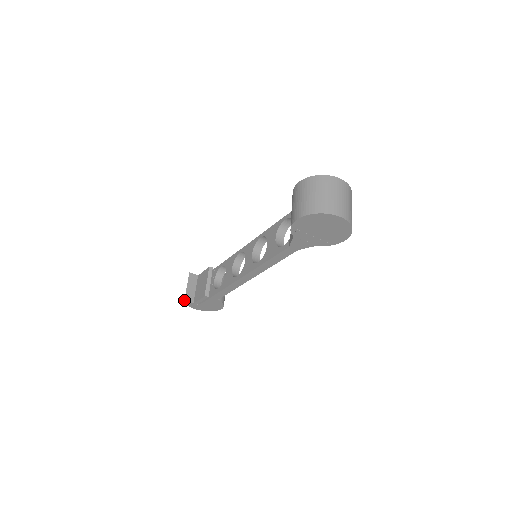
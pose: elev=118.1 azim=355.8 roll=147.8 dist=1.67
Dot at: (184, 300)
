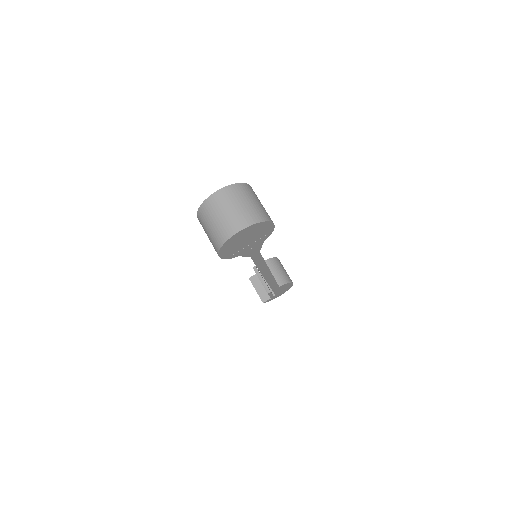
Dot at: occluded
